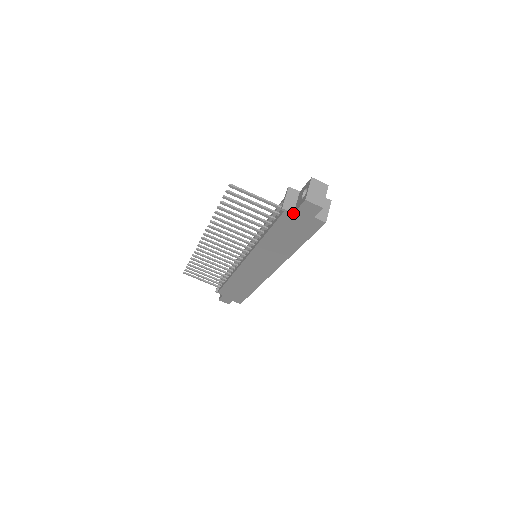
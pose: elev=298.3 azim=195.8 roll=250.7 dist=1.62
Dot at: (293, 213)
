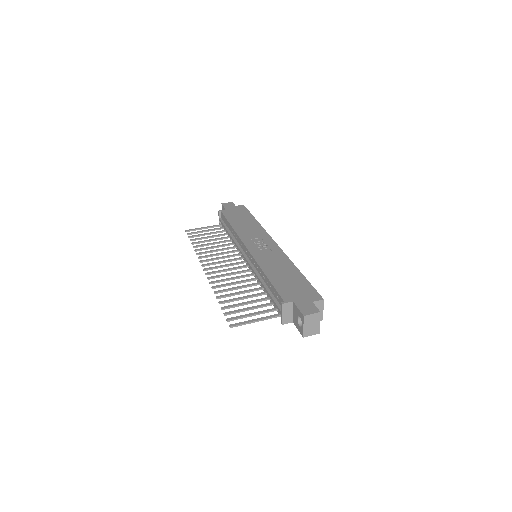
Dot at: (292, 322)
